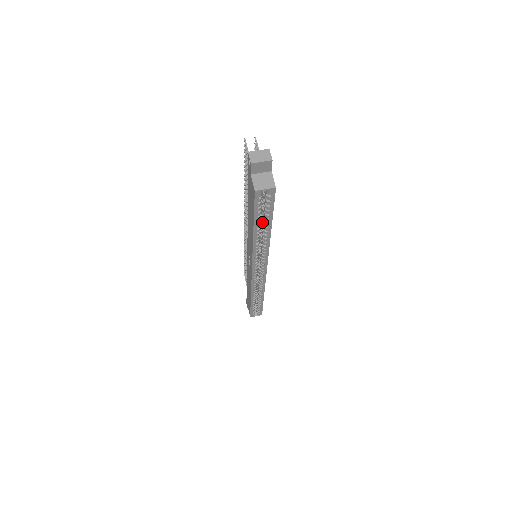
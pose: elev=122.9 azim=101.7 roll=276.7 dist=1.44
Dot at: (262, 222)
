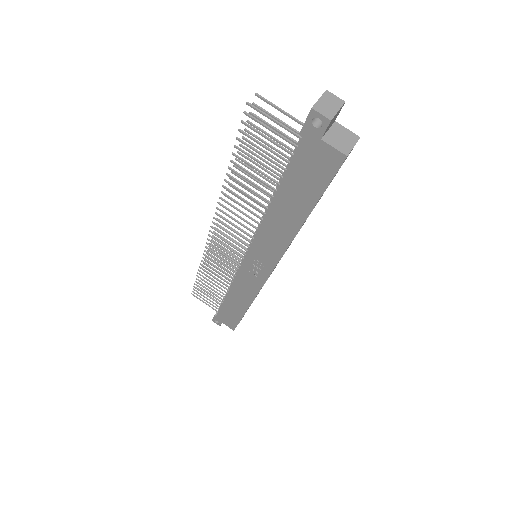
Dot at: occluded
